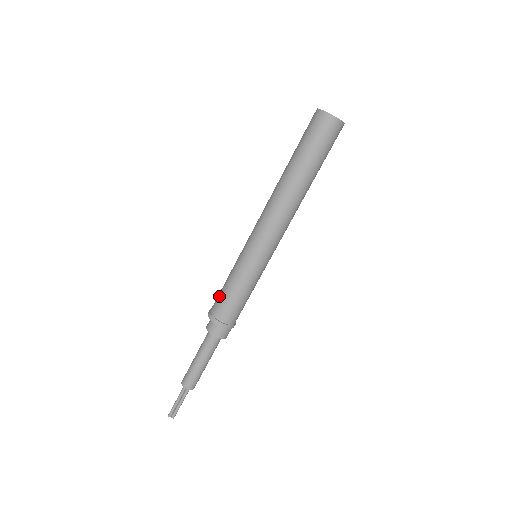
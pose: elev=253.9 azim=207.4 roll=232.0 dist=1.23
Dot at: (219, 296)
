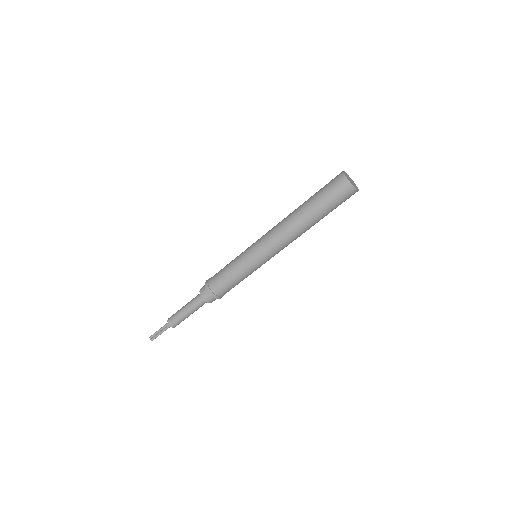
Dot at: occluded
